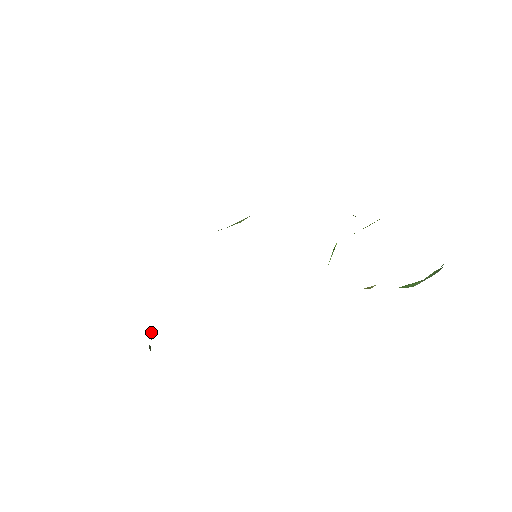
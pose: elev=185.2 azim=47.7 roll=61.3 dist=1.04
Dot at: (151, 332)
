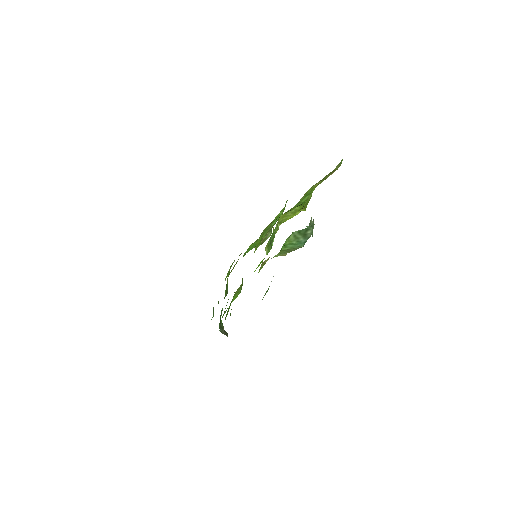
Dot at: (222, 323)
